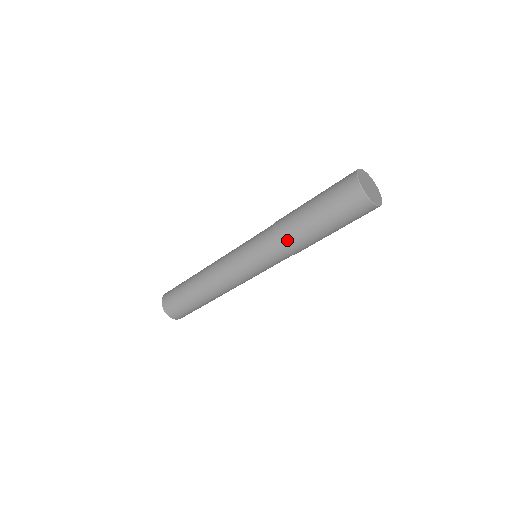
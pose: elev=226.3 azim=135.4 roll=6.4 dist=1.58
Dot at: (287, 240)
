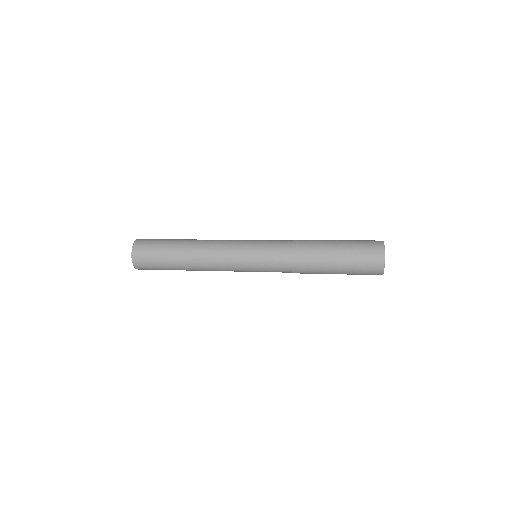
Dot at: (301, 254)
